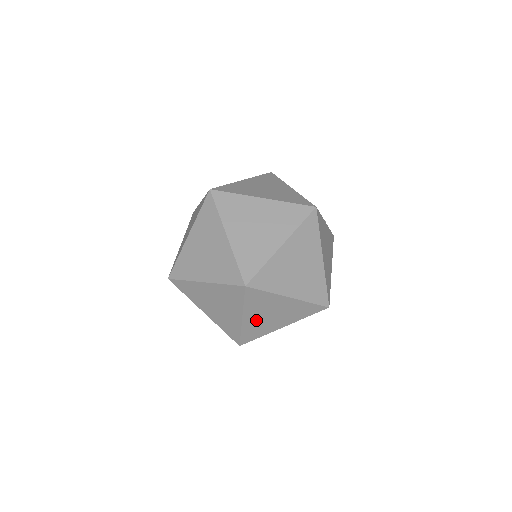
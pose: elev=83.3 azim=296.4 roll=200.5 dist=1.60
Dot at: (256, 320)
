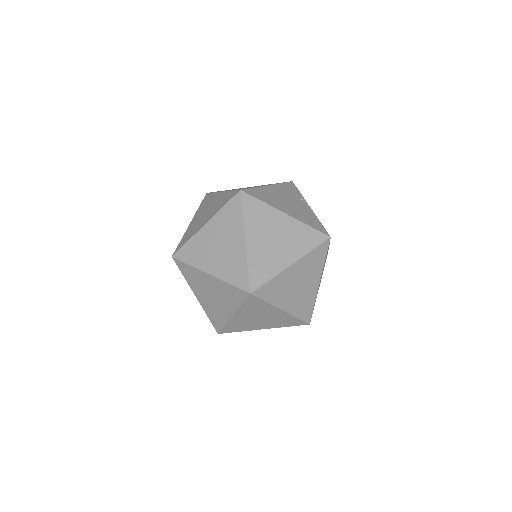
Dot at: occluded
